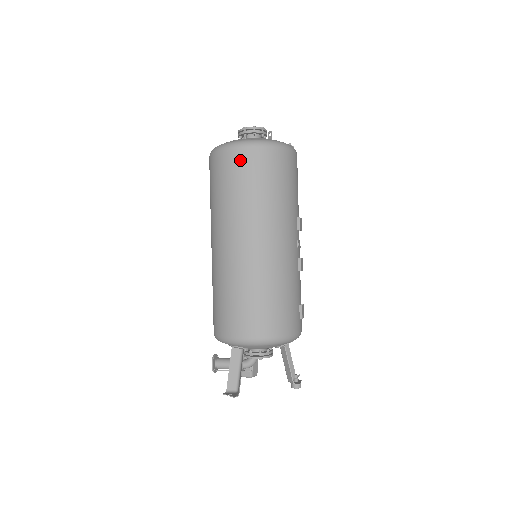
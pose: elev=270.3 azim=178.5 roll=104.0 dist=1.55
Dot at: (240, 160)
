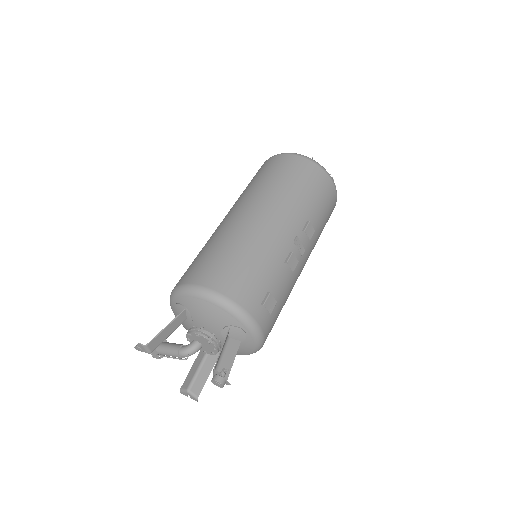
Dot at: (272, 162)
